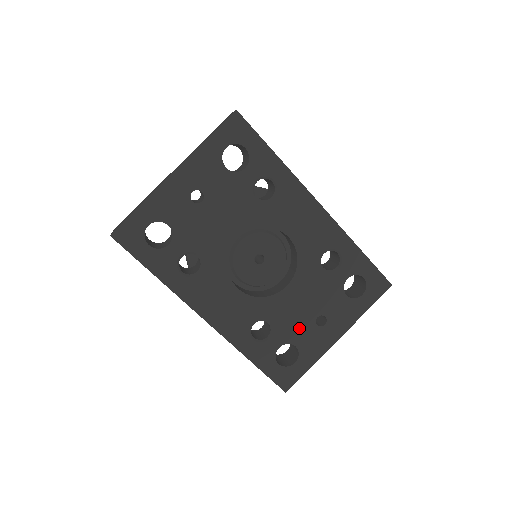
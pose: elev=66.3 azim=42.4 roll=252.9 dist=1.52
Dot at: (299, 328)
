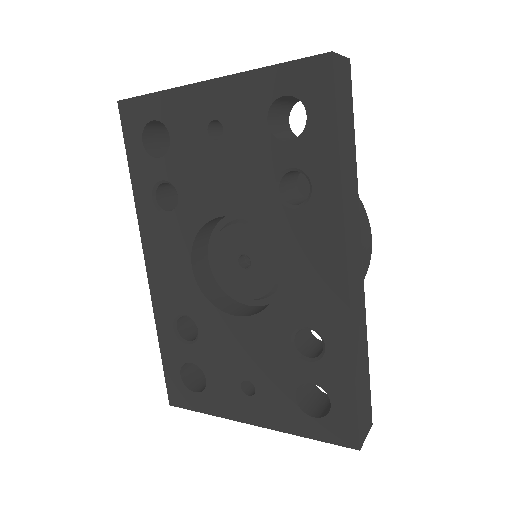
Dot at: (222, 368)
